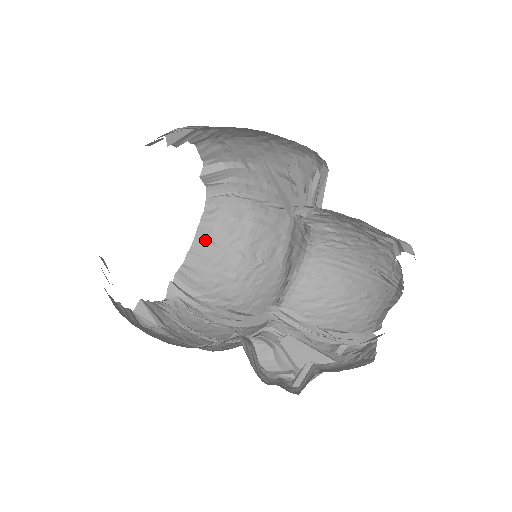
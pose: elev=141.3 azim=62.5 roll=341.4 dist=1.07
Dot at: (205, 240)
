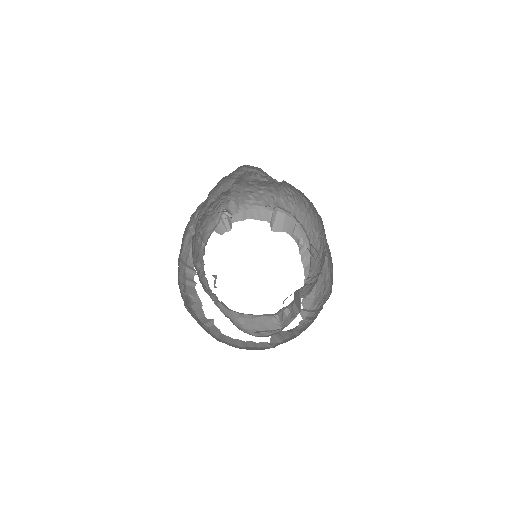
Dot at: occluded
